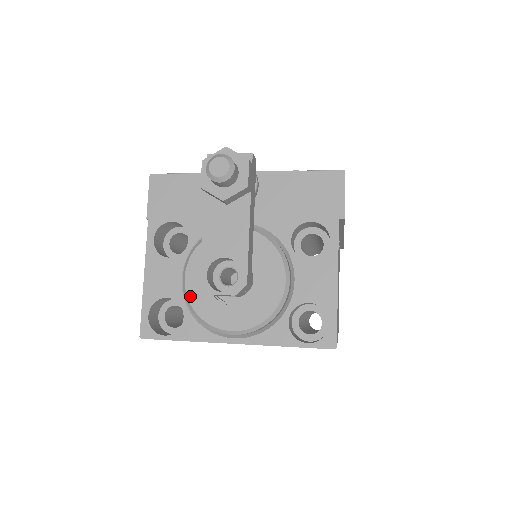
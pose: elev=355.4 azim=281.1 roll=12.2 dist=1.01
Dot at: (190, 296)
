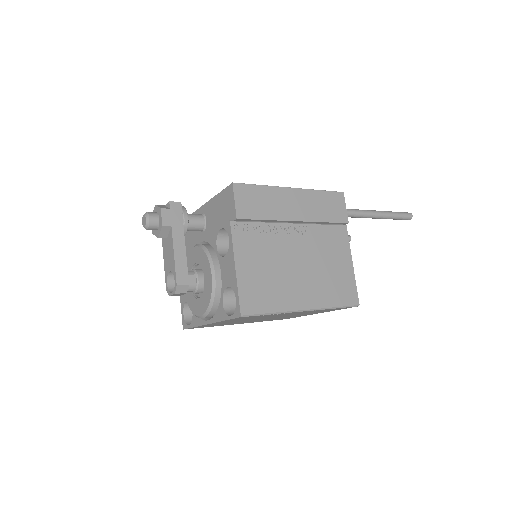
Dot at: (187, 298)
